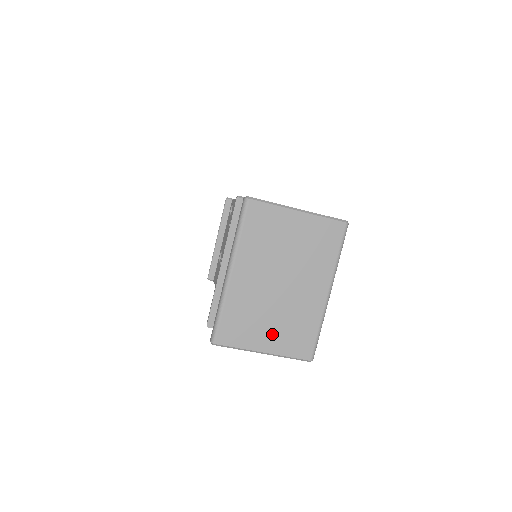
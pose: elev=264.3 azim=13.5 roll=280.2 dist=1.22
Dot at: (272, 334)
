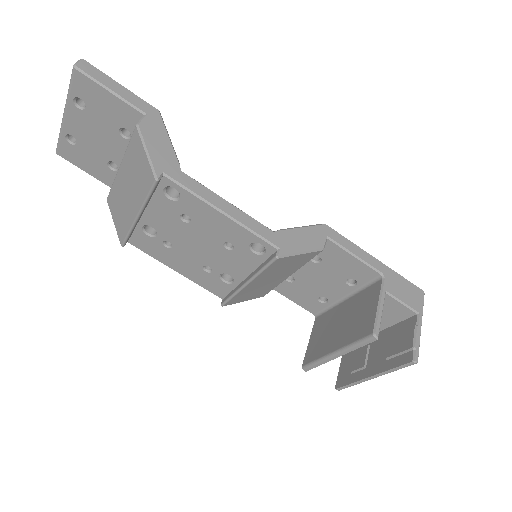
Dot at: occluded
